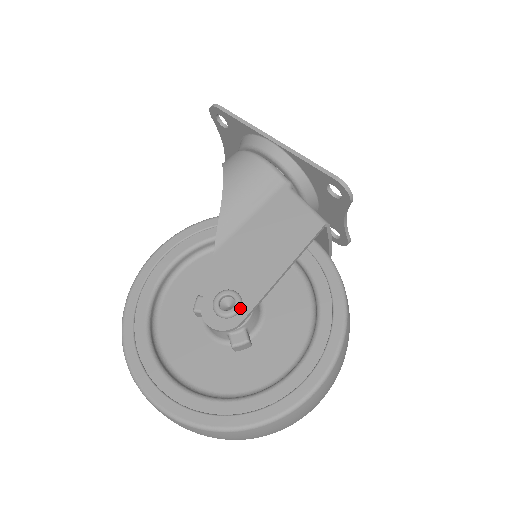
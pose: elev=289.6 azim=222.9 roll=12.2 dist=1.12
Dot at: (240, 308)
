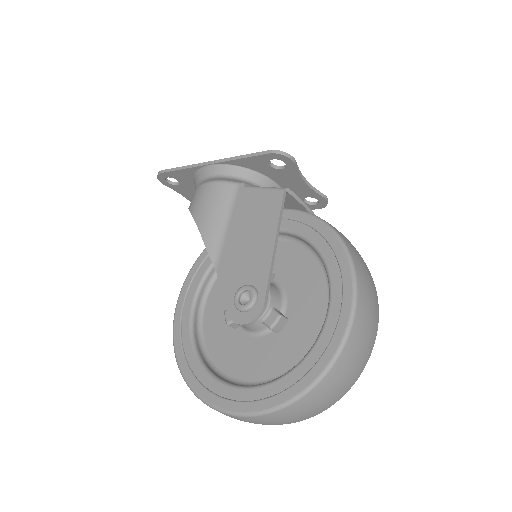
Dot at: (256, 294)
